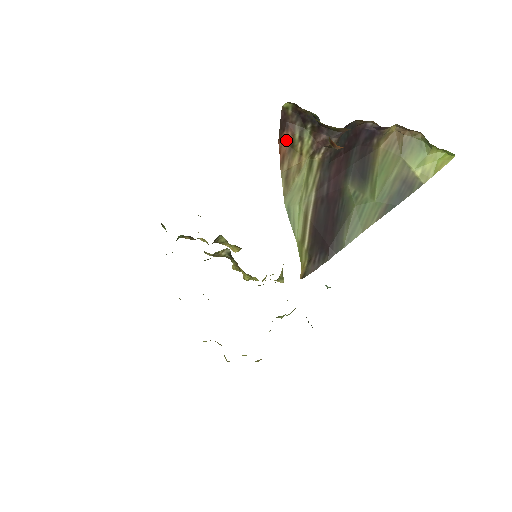
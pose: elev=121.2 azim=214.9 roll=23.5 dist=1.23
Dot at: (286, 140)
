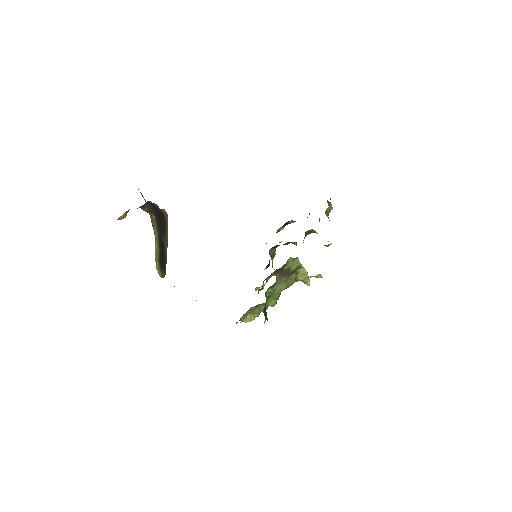
Dot at: occluded
